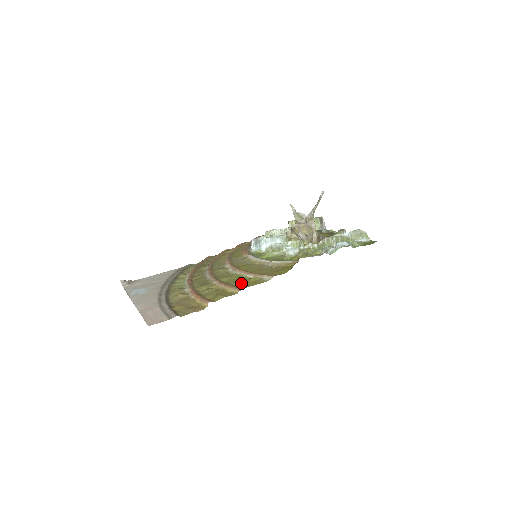
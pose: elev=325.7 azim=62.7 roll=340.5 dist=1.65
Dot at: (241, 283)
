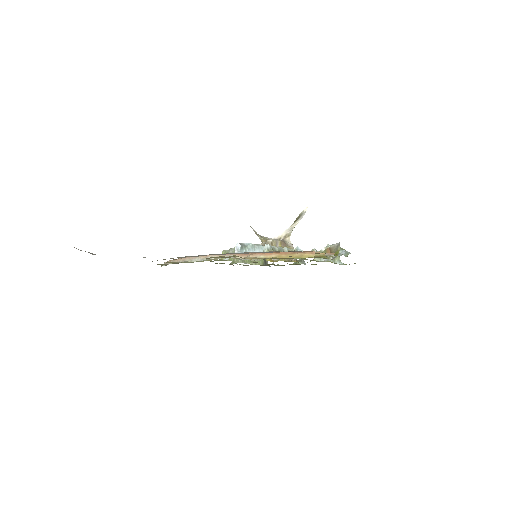
Dot at: occluded
